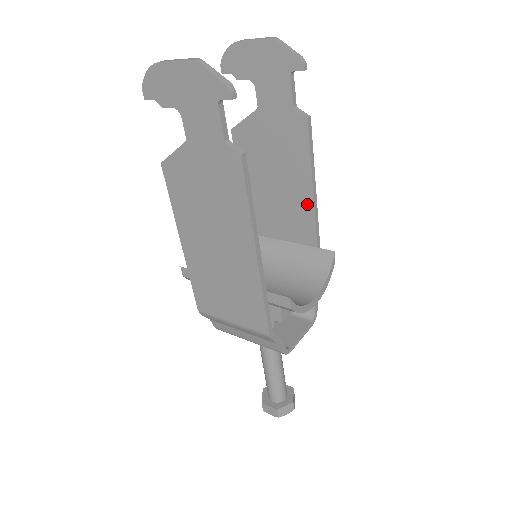
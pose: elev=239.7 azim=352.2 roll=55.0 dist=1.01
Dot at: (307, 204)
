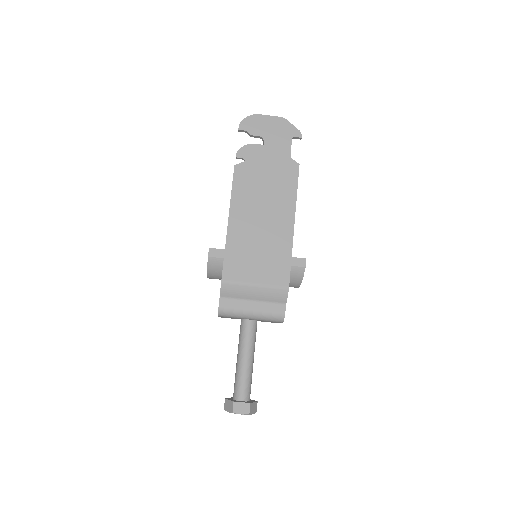
Dot at: occluded
